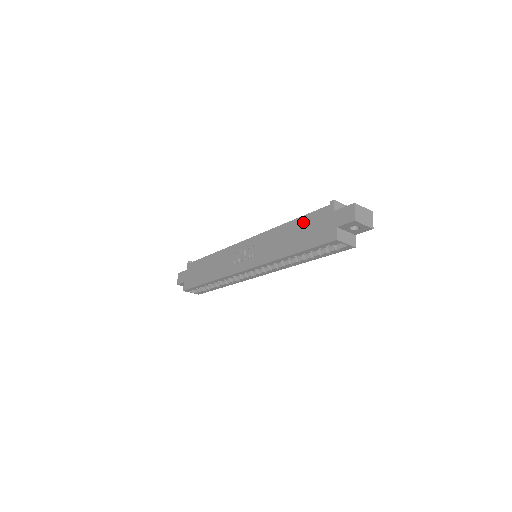
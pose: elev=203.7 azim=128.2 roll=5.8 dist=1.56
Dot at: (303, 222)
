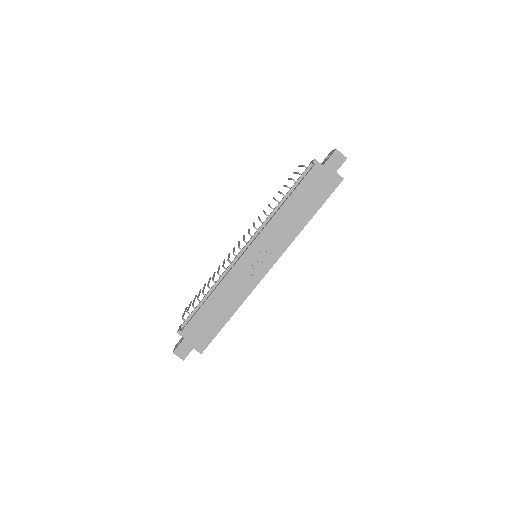
Dot at: (301, 192)
